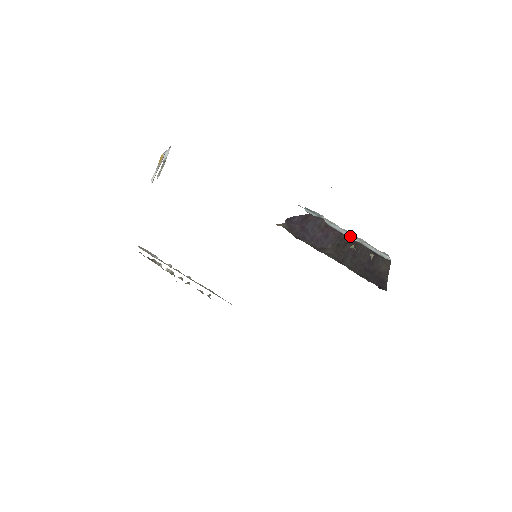
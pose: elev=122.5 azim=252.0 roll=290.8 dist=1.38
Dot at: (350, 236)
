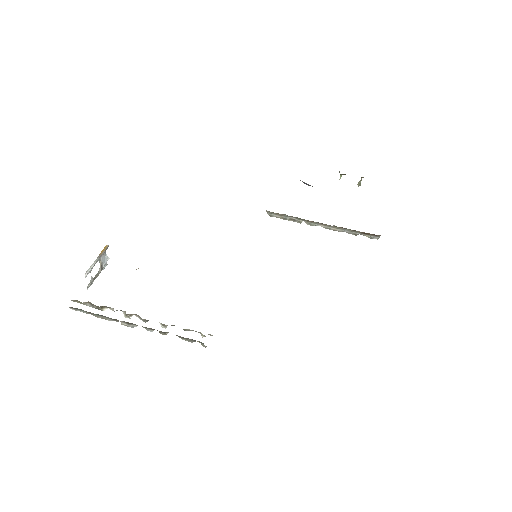
Dot at: occluded
